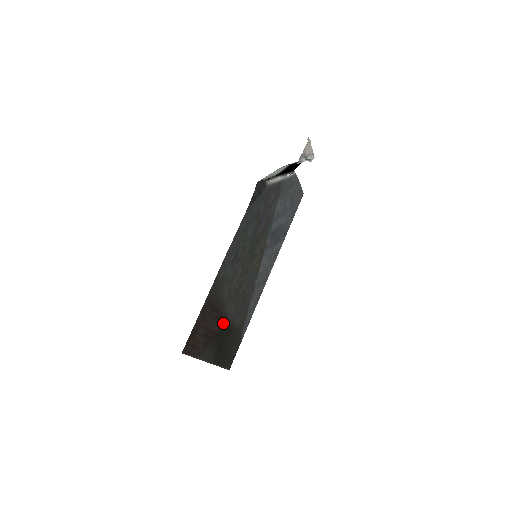
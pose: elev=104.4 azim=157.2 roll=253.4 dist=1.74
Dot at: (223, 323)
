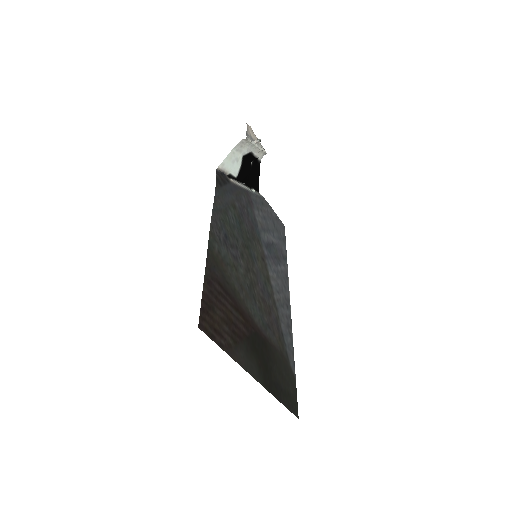
Dot at: (250, 326)
